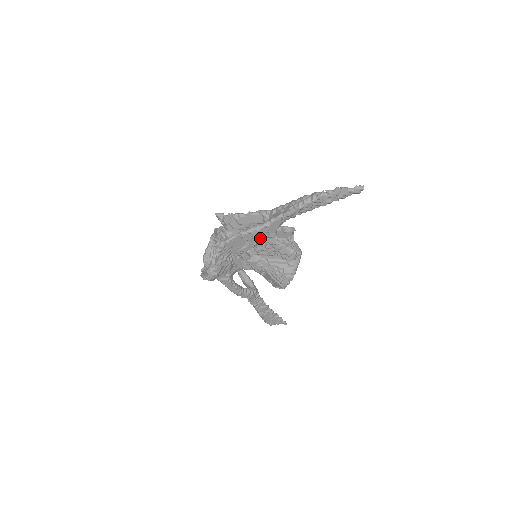
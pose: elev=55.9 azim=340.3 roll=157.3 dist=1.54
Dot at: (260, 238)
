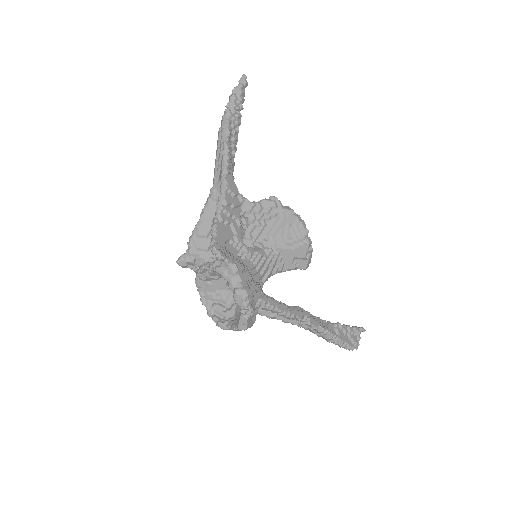
Dot at: (235, 212)
